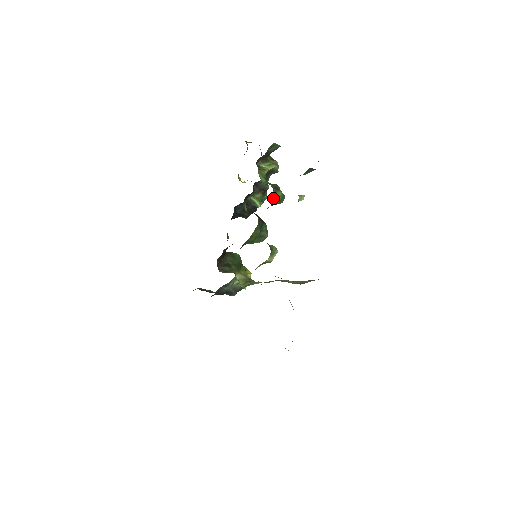
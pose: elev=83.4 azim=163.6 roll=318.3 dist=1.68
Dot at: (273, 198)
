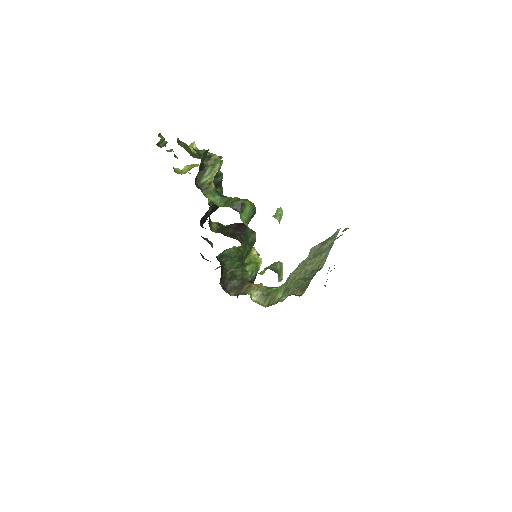
Dot at: (244, 221)
